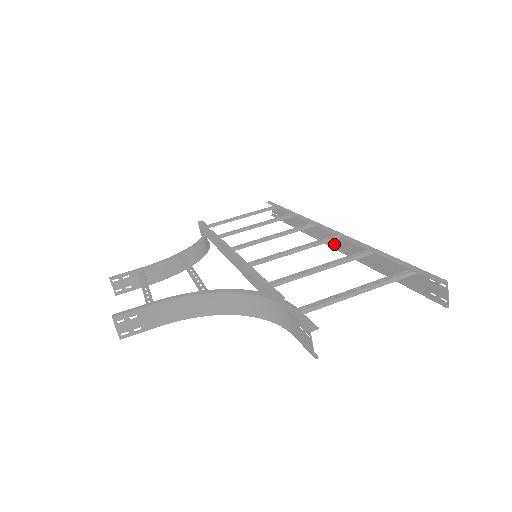
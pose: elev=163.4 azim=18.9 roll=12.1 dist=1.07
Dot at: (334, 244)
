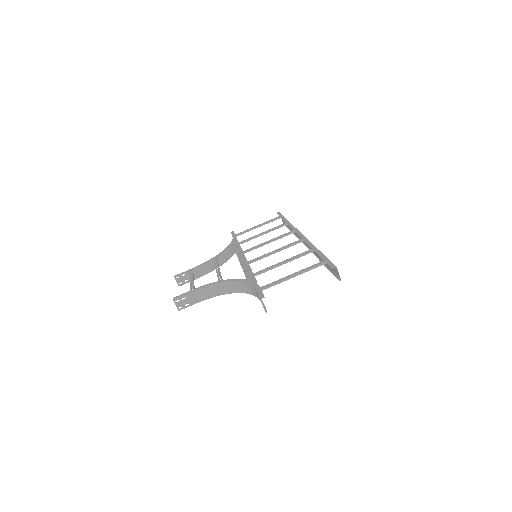
Dot at: (305, 243)
